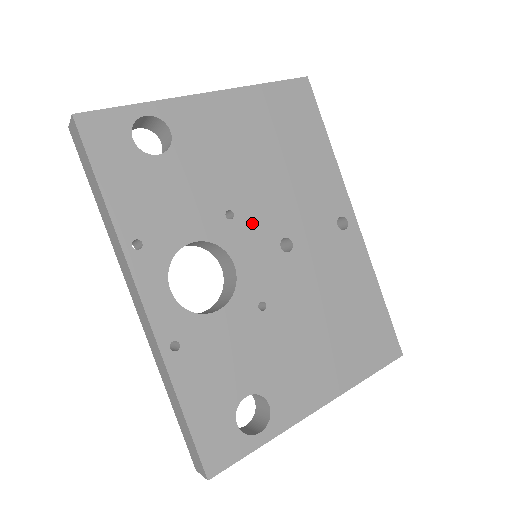
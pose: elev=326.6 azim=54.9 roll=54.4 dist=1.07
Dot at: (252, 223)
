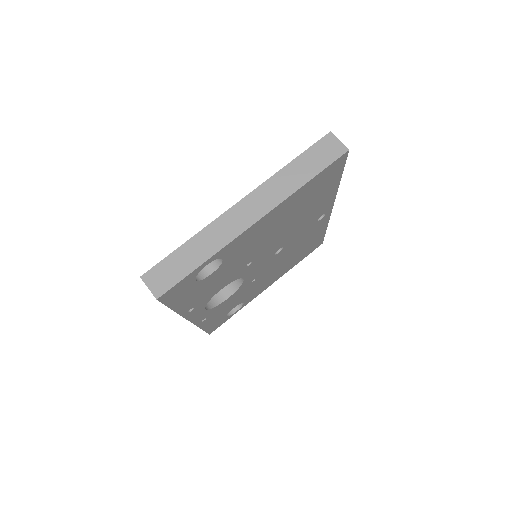
Dot at: (262, 258)
